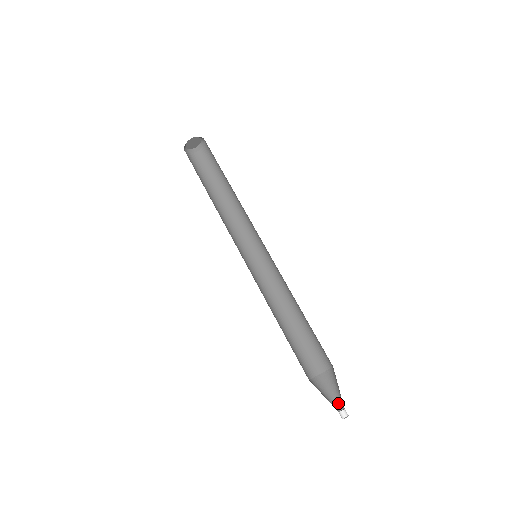
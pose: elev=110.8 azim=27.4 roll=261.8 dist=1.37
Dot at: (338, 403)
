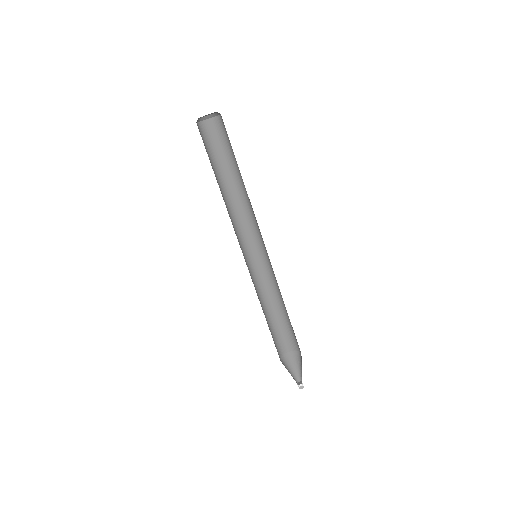
Dot at: (297, 377)
